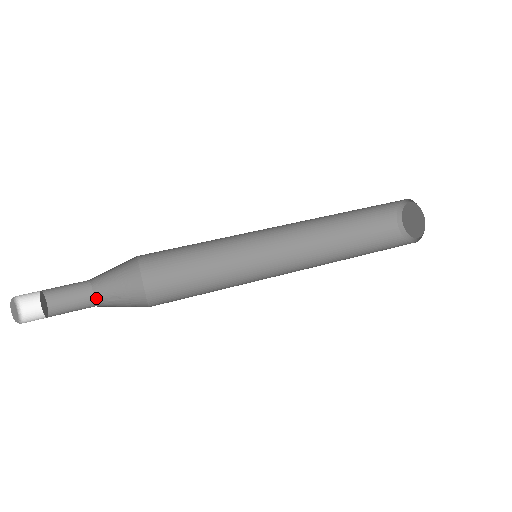
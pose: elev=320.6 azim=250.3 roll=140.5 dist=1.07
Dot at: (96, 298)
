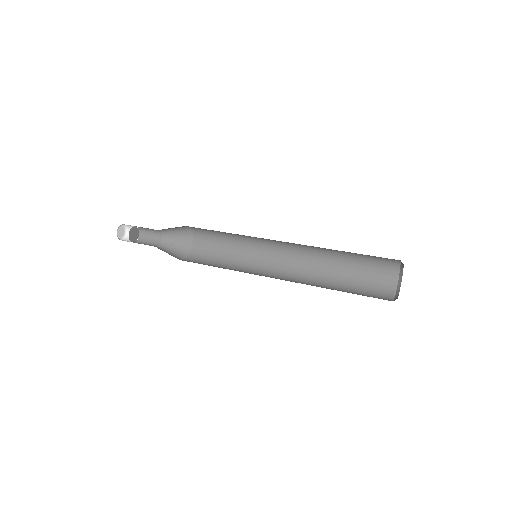
Dot at: (162, 242)
